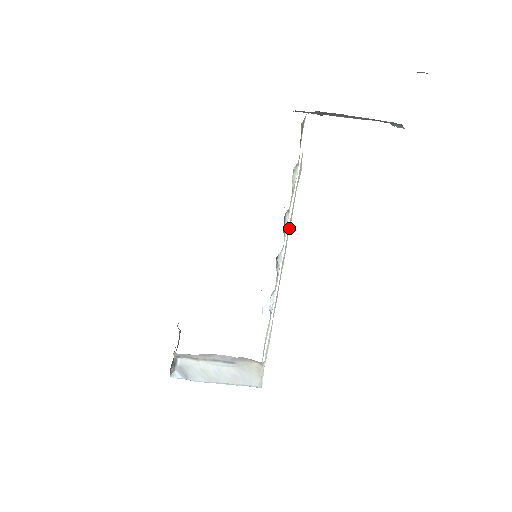
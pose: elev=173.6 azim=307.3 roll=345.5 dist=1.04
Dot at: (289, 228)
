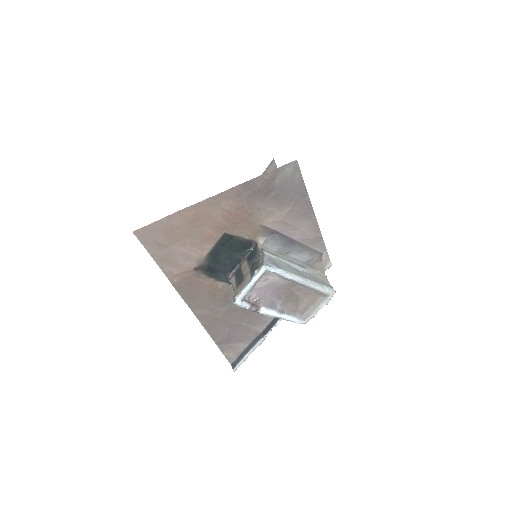
Dot at: occluded
